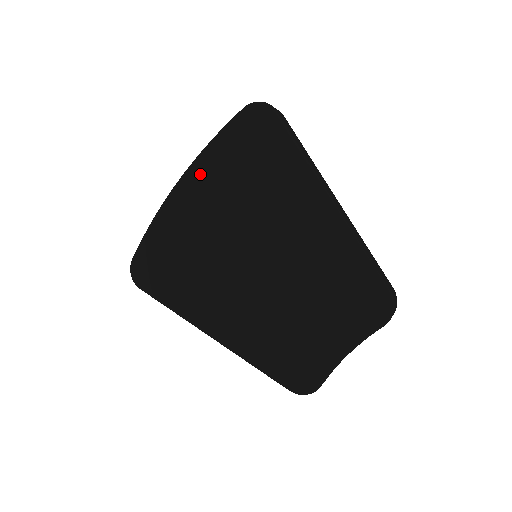
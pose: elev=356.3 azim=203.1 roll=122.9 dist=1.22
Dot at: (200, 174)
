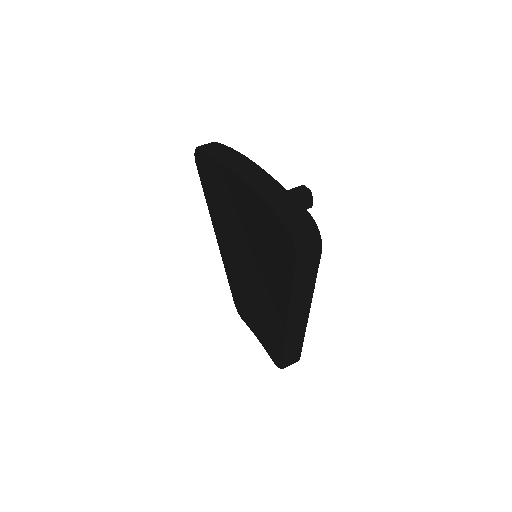
Dot at: (244, 193)
